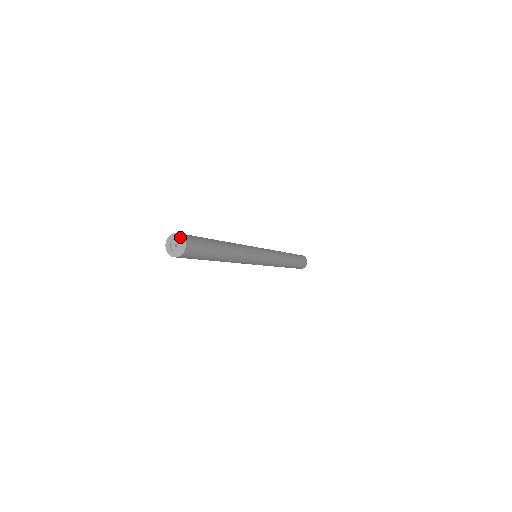
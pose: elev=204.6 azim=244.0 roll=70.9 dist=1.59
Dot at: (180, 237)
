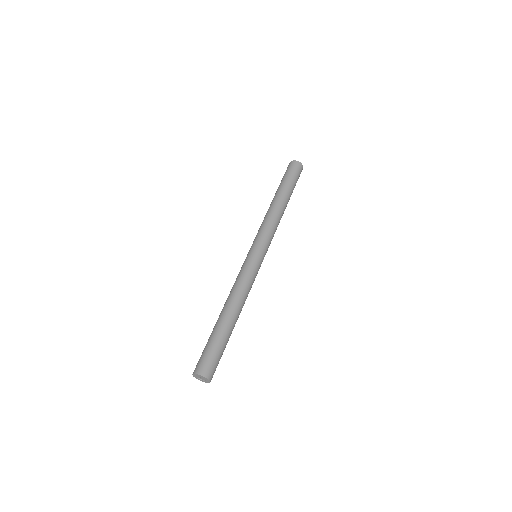
Dot at: (196, 375)
